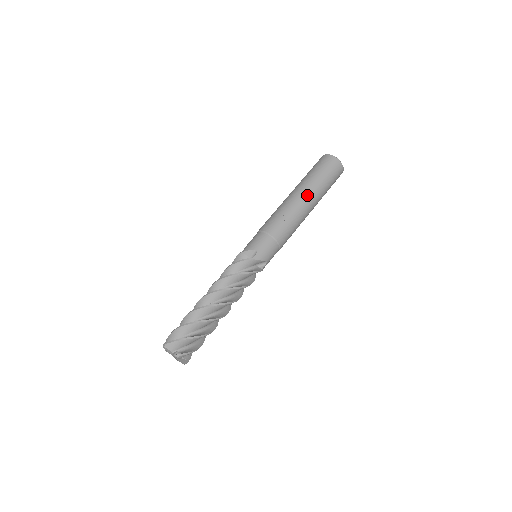
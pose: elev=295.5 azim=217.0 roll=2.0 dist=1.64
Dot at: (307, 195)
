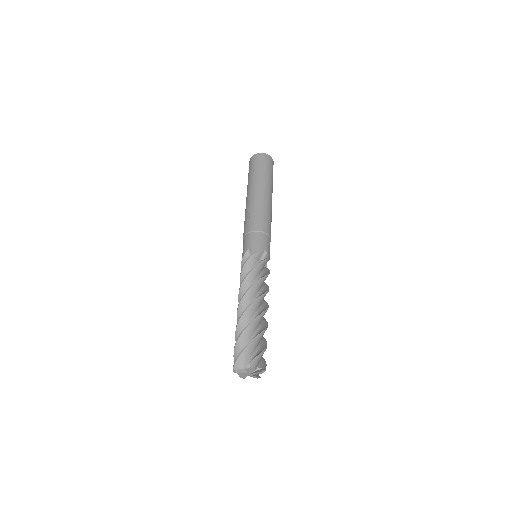
Dot at: (256, 188)
